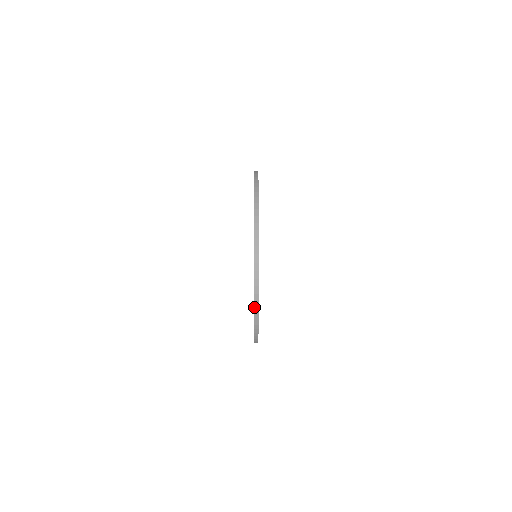
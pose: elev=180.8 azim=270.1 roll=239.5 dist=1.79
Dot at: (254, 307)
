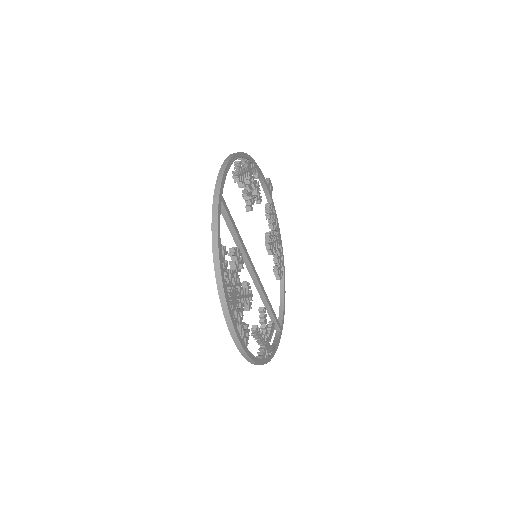
Dot at: (238, 348)
